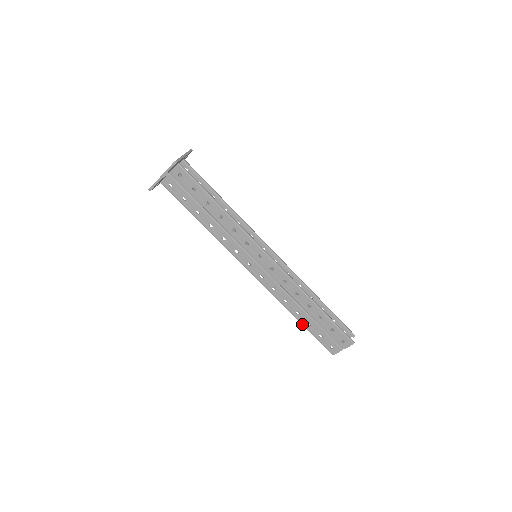
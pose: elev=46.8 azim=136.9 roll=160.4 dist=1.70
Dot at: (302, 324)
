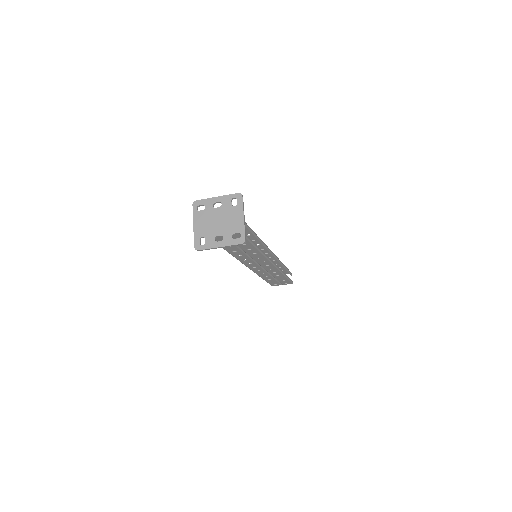
Dot at: (264, 279)
